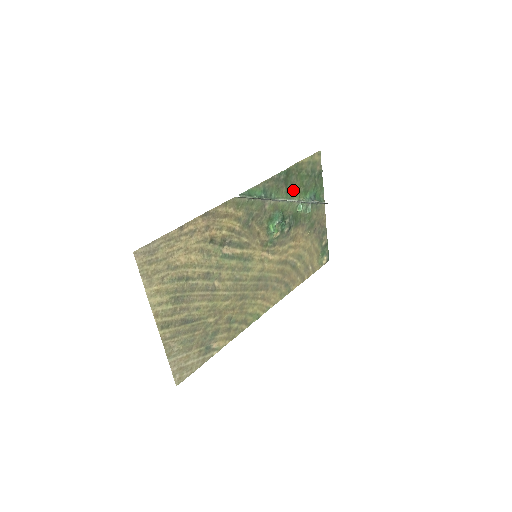
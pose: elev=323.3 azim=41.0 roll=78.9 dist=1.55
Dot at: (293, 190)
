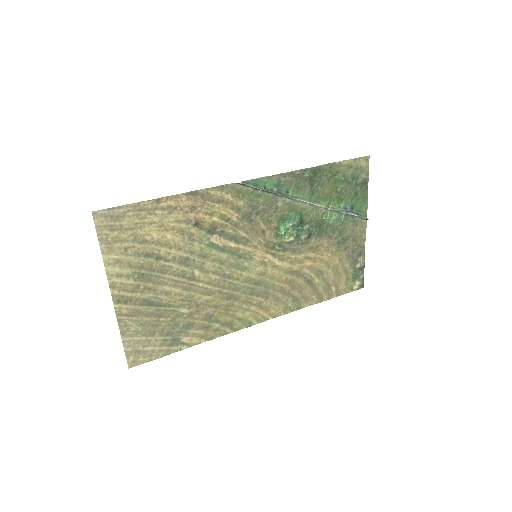
Dot at: (321, 193)
